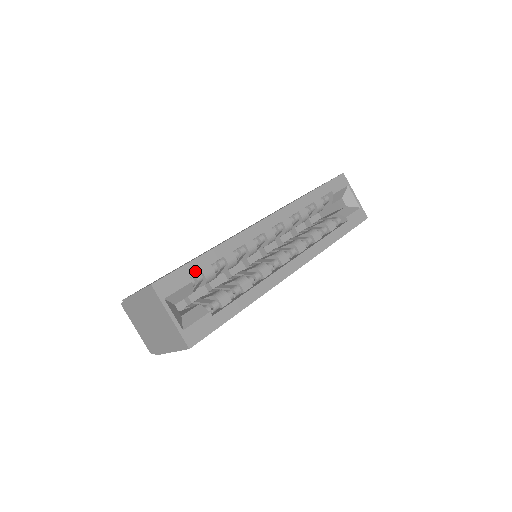
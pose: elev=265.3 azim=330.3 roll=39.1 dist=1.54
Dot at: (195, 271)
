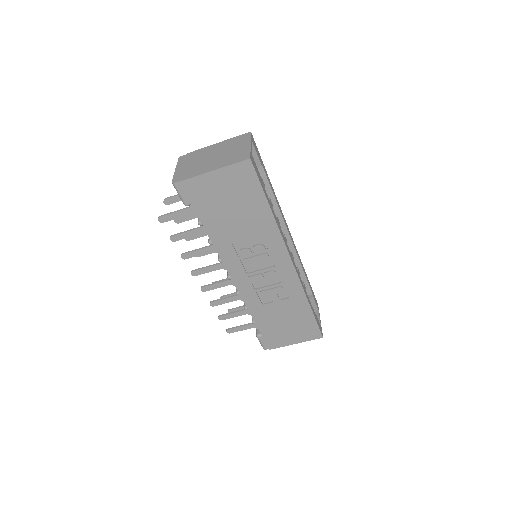
Dot at: (264, 168)
